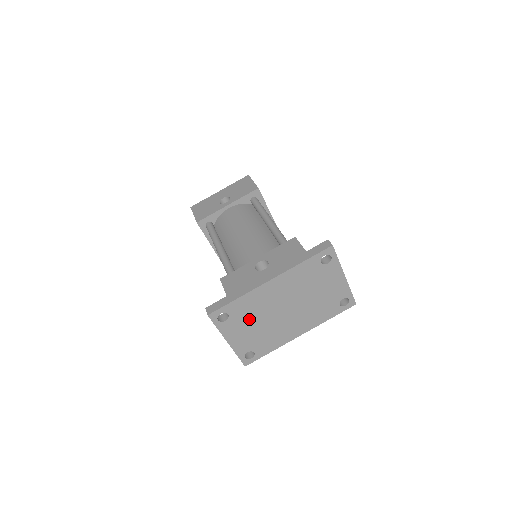
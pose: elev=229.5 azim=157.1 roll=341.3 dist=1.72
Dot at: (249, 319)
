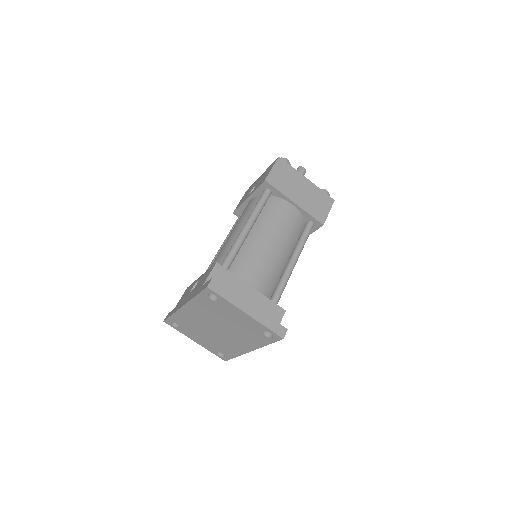
Dot at: (195, 330)
